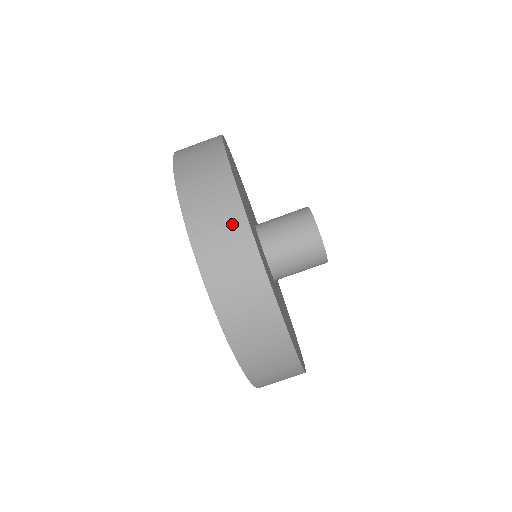
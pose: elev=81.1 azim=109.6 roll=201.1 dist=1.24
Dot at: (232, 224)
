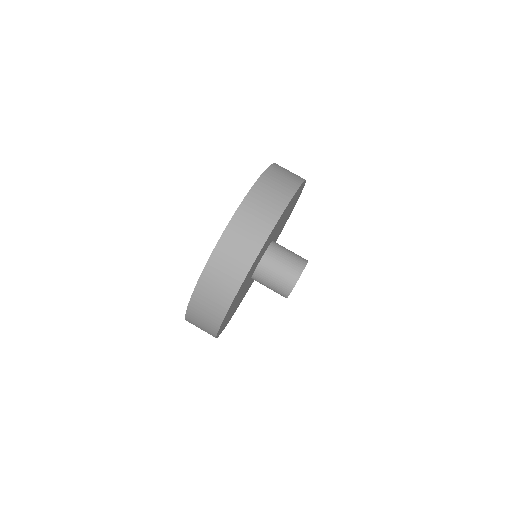
Dot at: (267, 218)
